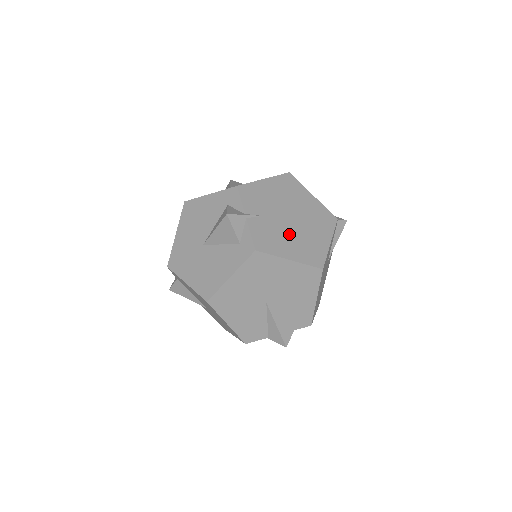
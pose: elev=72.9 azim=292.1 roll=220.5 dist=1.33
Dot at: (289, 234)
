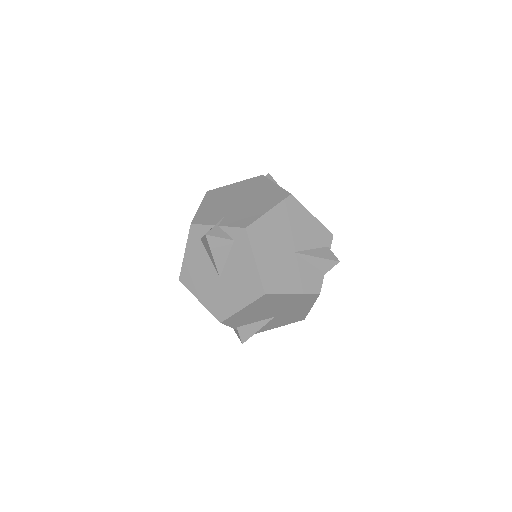
Dot at: (250, 205)
